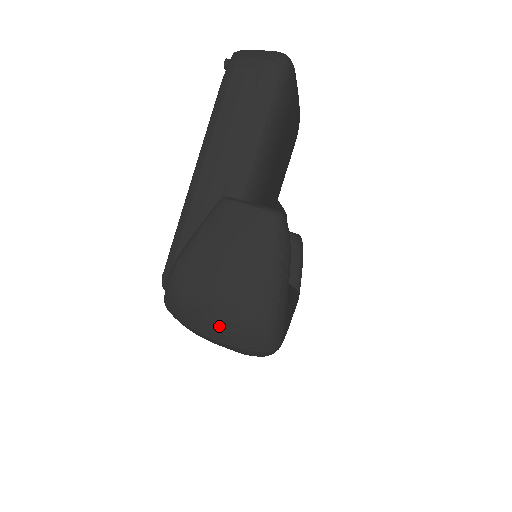
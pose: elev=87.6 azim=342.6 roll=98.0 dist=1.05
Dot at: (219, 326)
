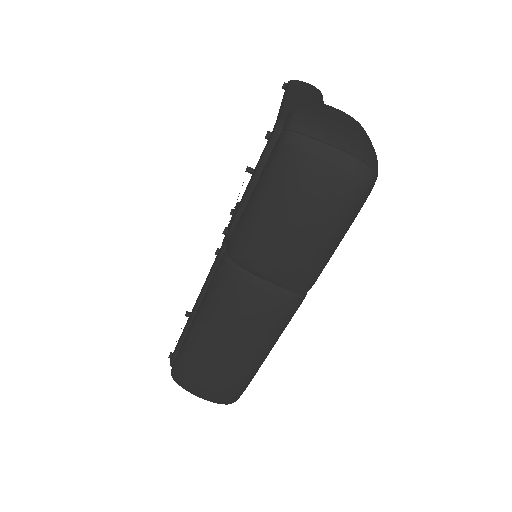
Dot at: (342, 137)
